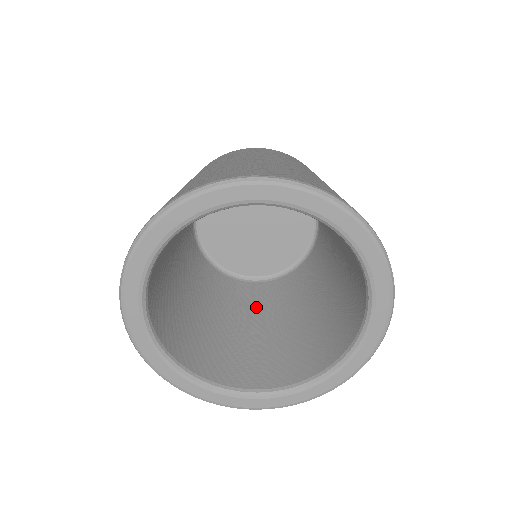
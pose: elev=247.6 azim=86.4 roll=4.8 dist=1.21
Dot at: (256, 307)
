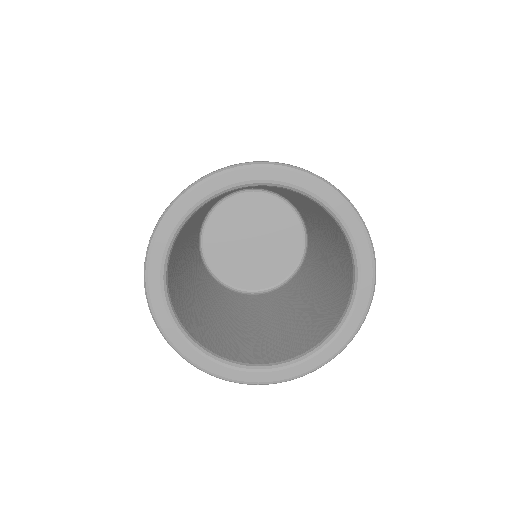
Dot at: (246, 310)
